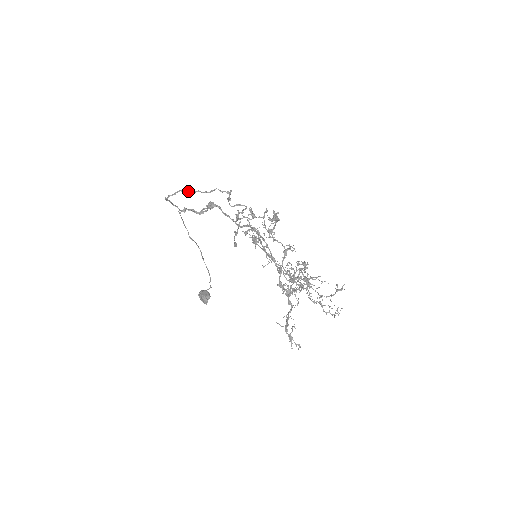
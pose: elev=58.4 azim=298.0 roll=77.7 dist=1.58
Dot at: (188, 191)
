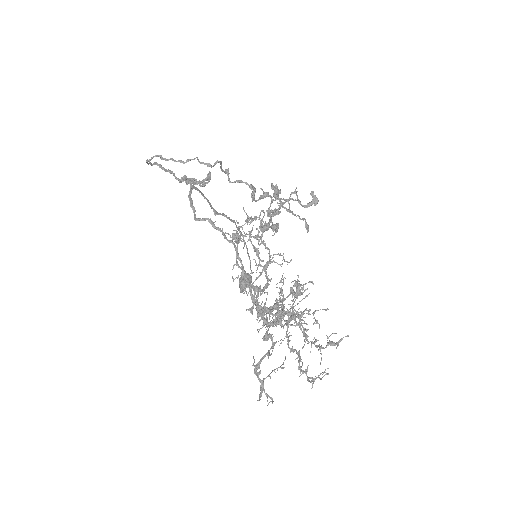
Dot at: (162, 157)
